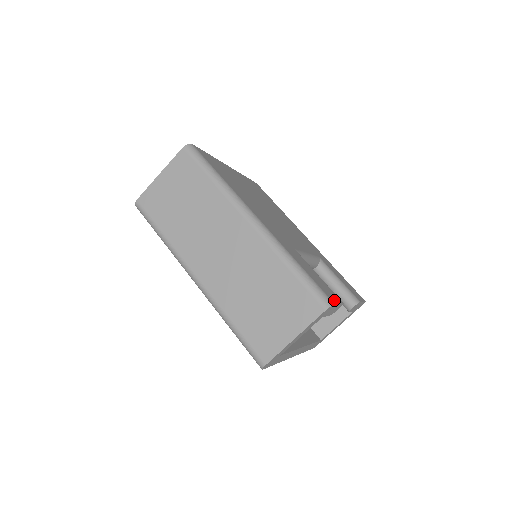
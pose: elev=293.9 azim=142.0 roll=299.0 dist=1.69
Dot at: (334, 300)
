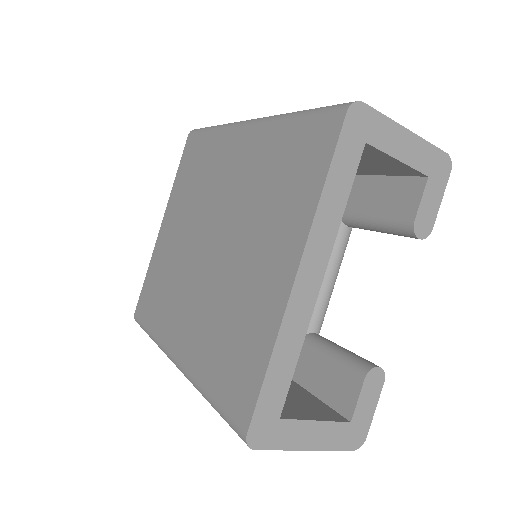
Dot at: occluded
